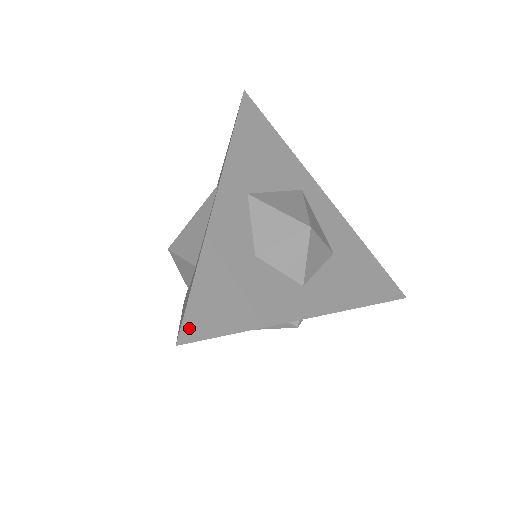
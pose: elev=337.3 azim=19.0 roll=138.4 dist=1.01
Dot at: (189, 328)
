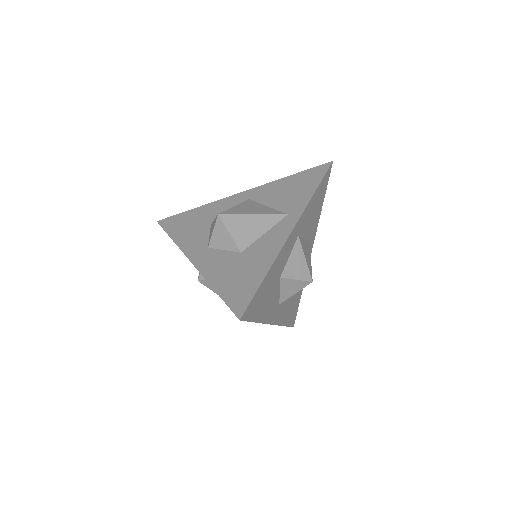
Dot at: (247, 312)
